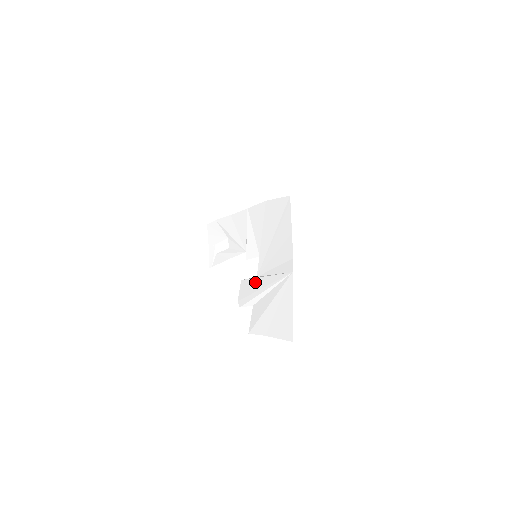
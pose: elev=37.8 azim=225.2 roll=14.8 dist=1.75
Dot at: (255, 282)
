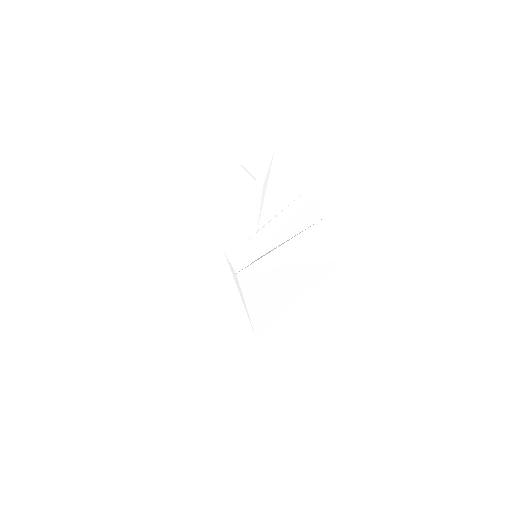
Dot at: (228, 280)
